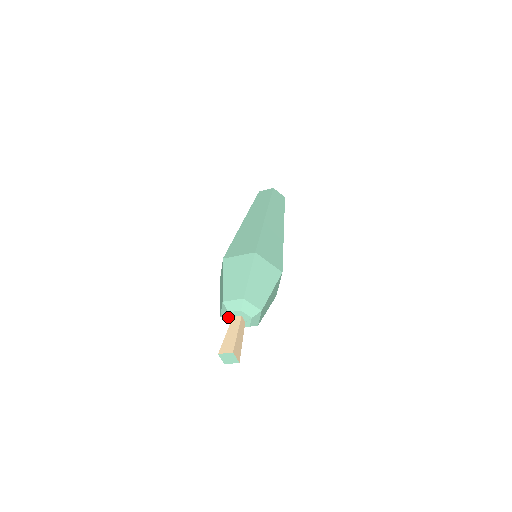
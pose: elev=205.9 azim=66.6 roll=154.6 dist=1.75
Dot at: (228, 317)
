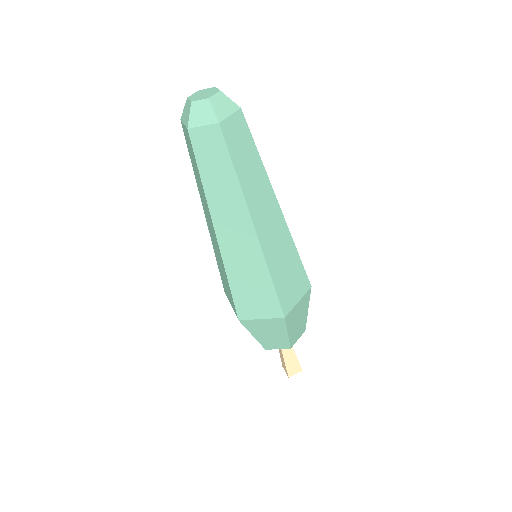
Dot at: occluded
